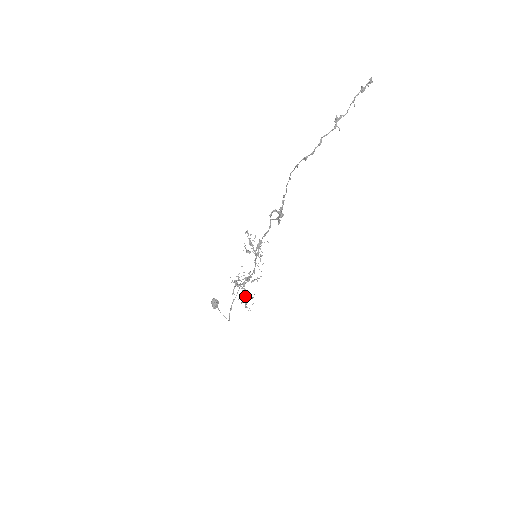
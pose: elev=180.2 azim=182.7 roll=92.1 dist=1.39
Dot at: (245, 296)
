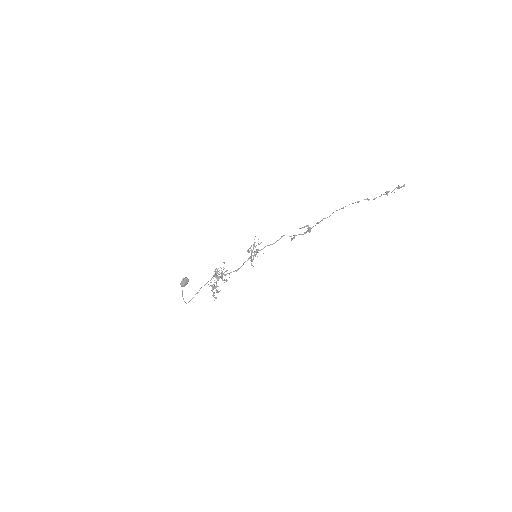
Dot at: (213, 288)
